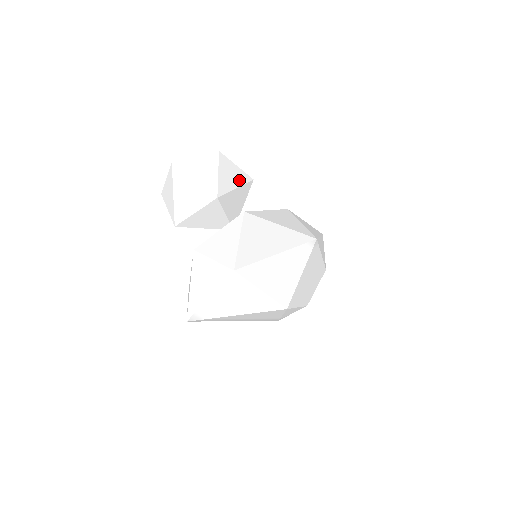
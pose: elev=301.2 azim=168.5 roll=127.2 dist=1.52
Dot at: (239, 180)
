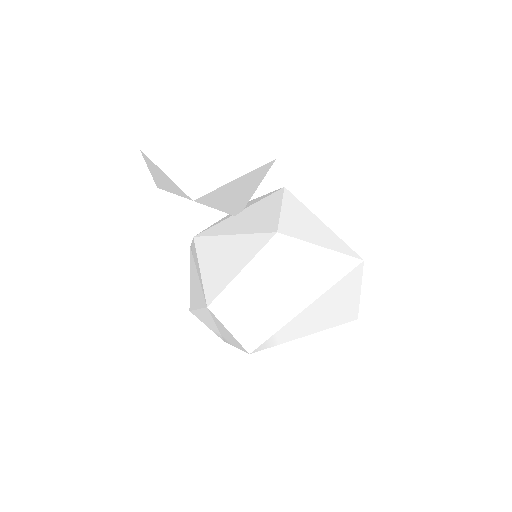
Dot at: occluded
